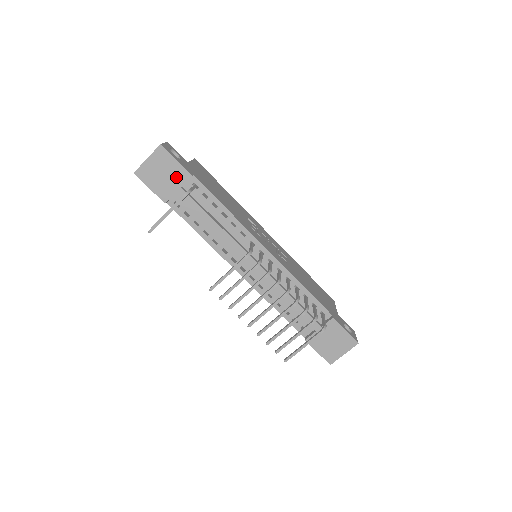
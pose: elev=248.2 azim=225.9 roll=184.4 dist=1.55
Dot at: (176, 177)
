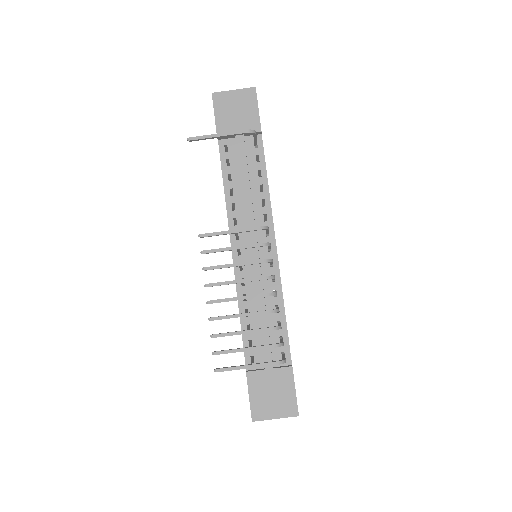
Dot at: (246, 122)
